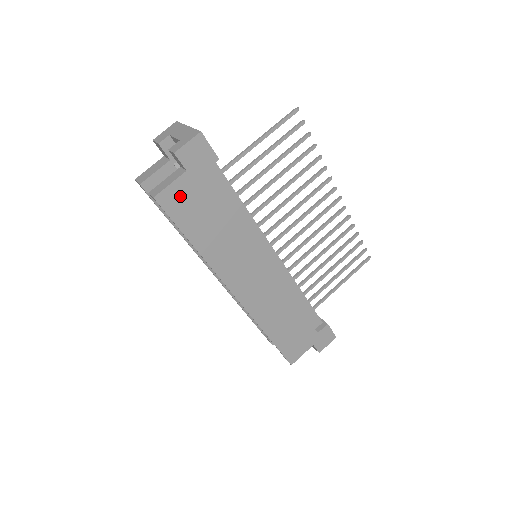
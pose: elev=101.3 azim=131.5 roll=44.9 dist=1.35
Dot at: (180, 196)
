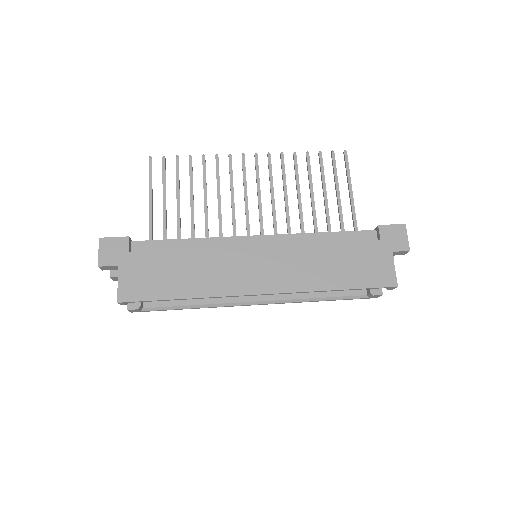
Dot at: (133, 283)
